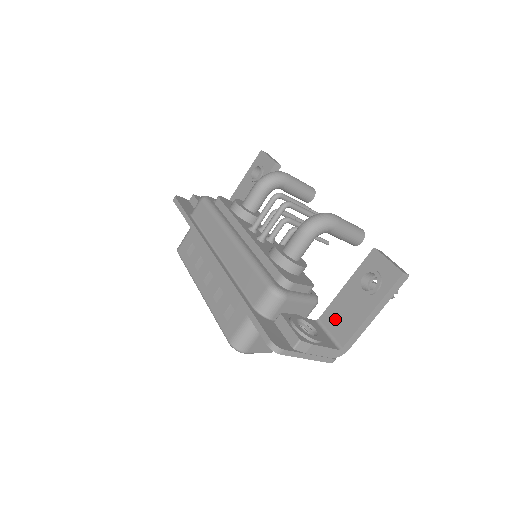
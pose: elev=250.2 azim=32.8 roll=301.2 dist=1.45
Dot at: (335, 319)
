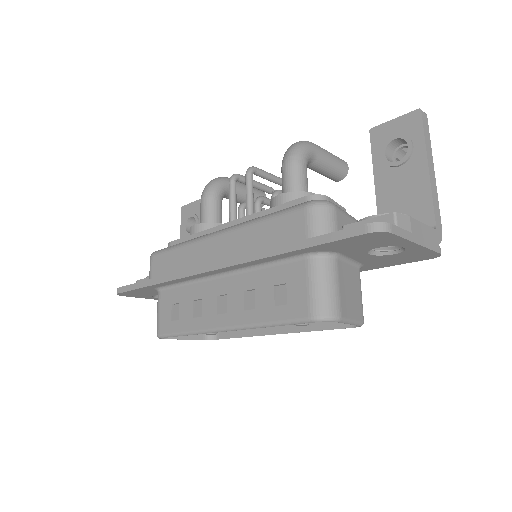
Dot at: occluded
